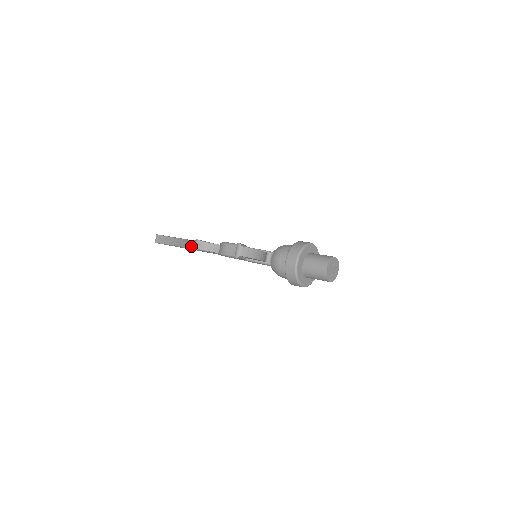
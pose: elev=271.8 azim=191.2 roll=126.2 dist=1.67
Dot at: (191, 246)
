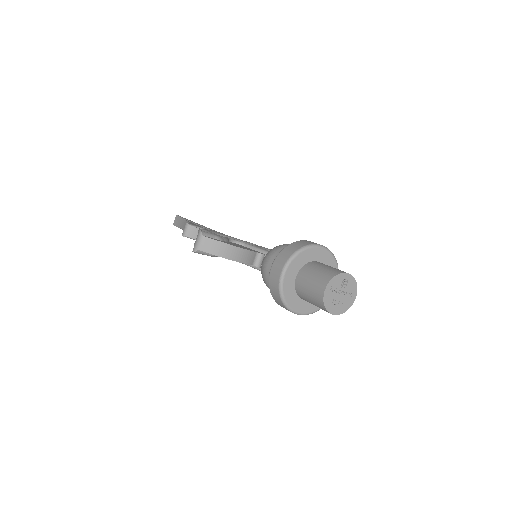
Dot at: occluded
